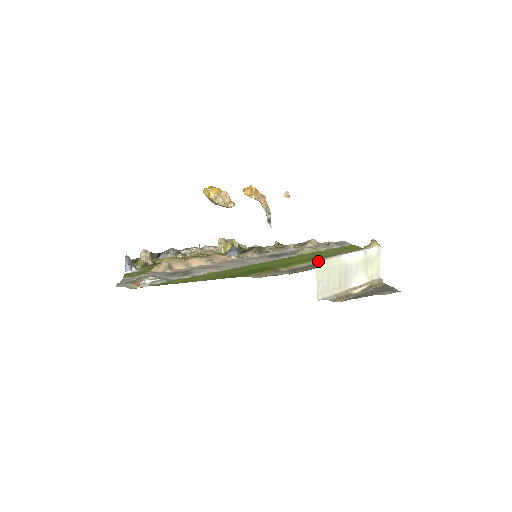
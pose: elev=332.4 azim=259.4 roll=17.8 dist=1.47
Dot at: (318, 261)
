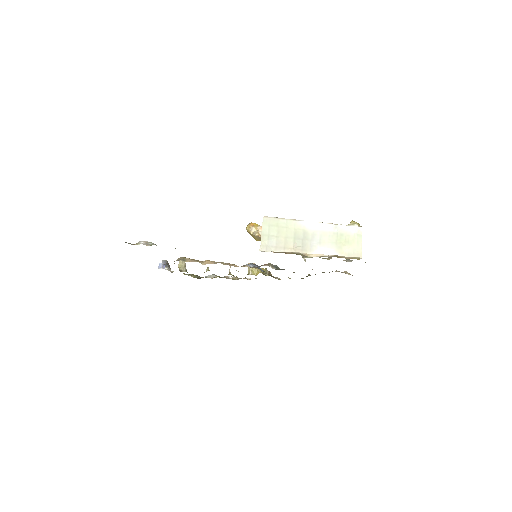
Dot at: (266, 217)
